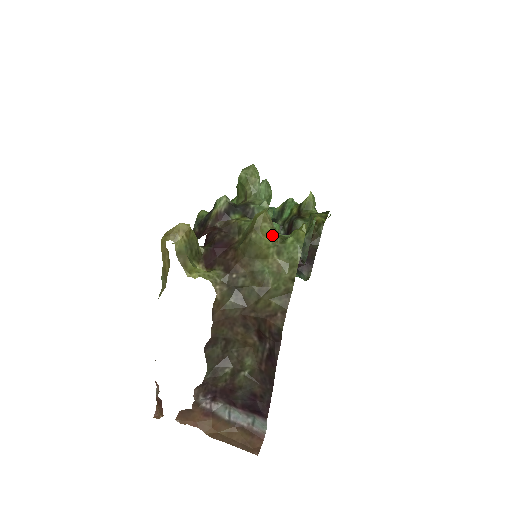
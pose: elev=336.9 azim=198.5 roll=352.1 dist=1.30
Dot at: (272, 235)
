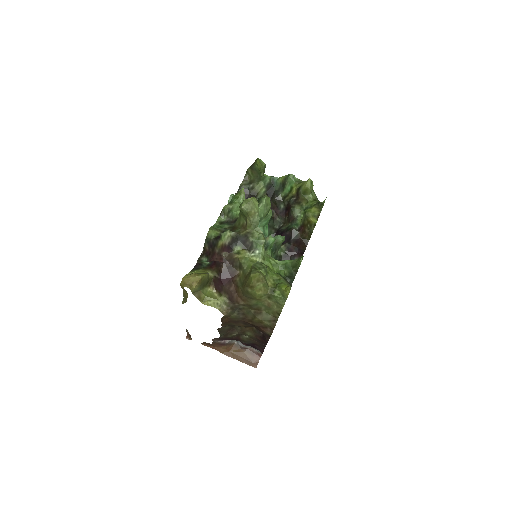
Dot at: (264, 289)
